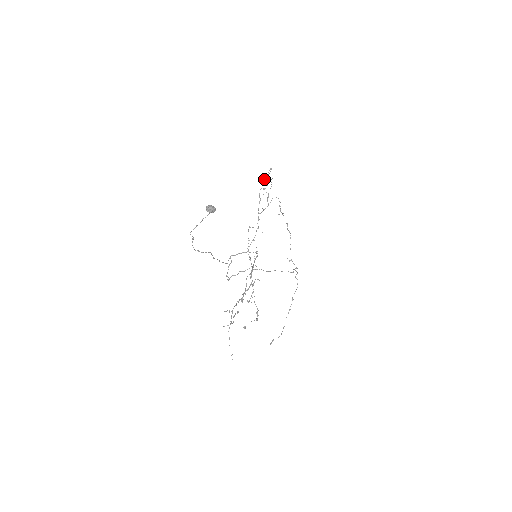
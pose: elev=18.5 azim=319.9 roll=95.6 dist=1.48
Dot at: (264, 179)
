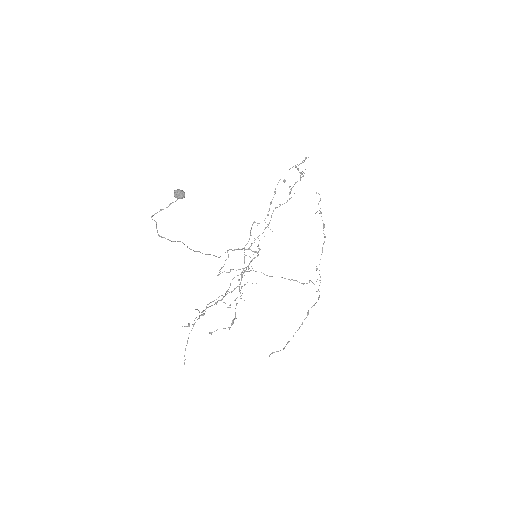
Dot at: (298, 169)
